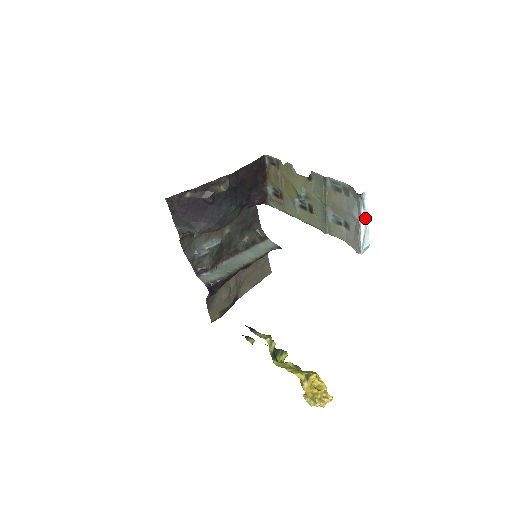
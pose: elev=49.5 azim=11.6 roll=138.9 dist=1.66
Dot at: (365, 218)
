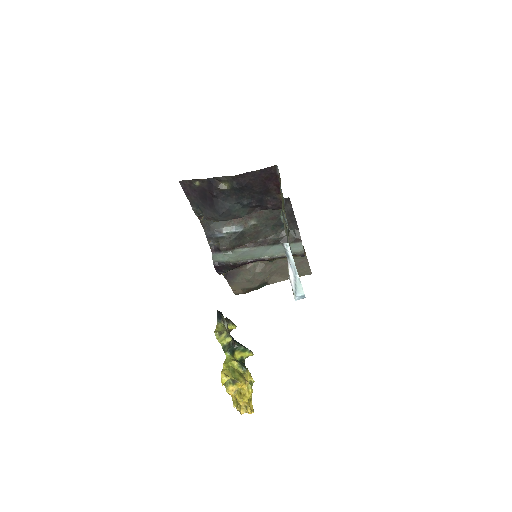
Dot at: (292, 268)
